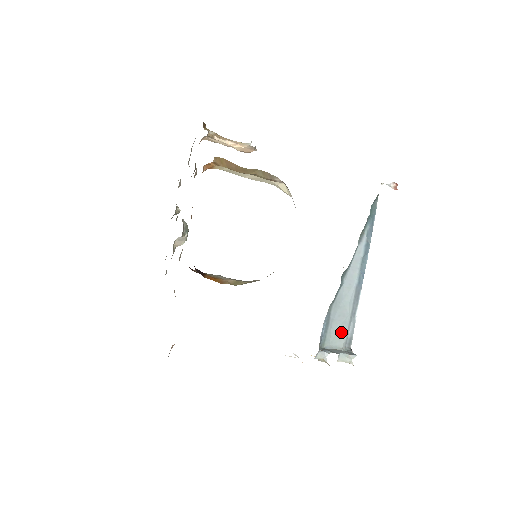
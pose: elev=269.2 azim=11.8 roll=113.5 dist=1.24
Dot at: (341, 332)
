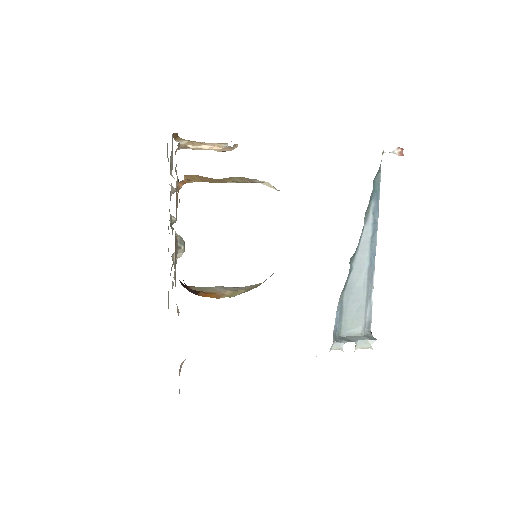
Dot at: (357, 317)
